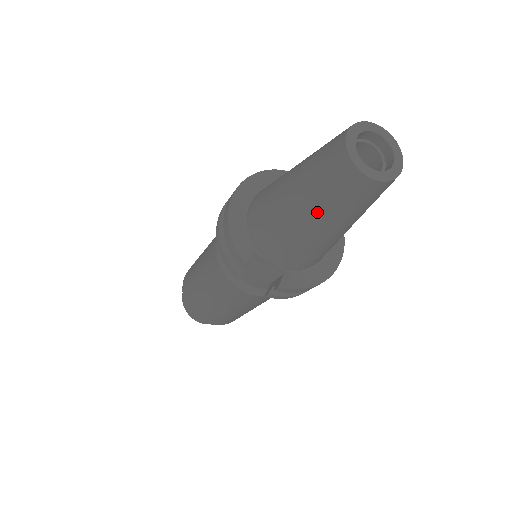
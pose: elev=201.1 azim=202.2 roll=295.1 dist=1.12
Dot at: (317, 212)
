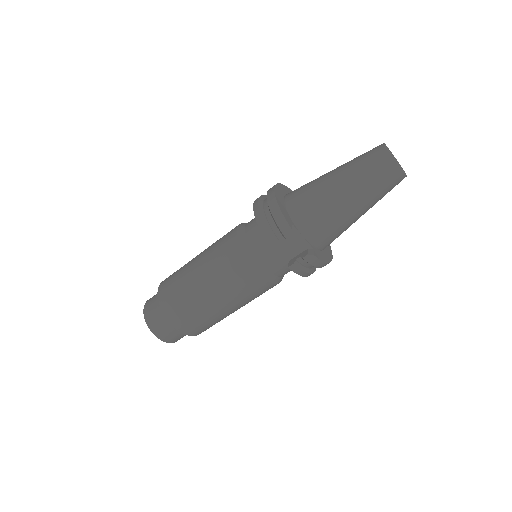
Dot at: (357, 191)
